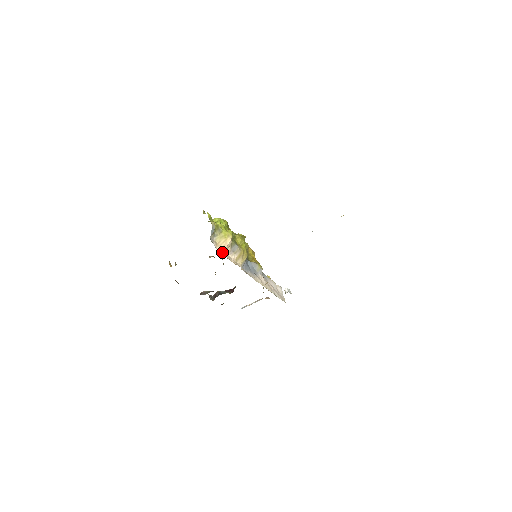
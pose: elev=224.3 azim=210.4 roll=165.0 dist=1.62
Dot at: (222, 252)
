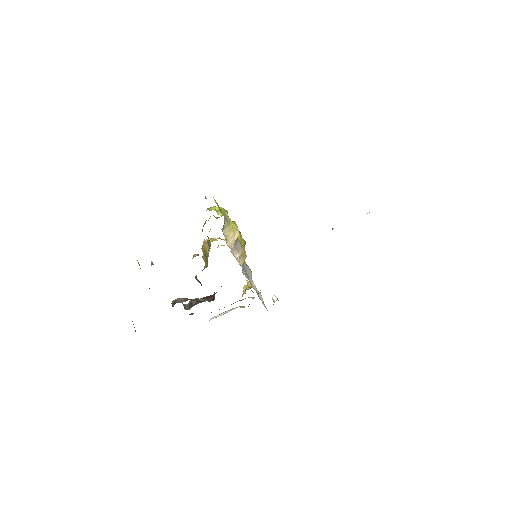
Dot at: (231, 249)
